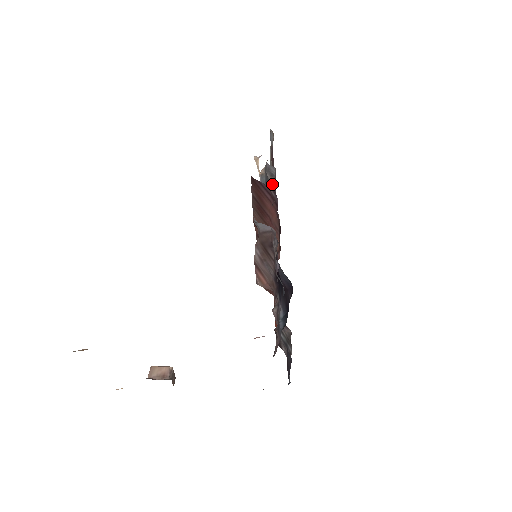
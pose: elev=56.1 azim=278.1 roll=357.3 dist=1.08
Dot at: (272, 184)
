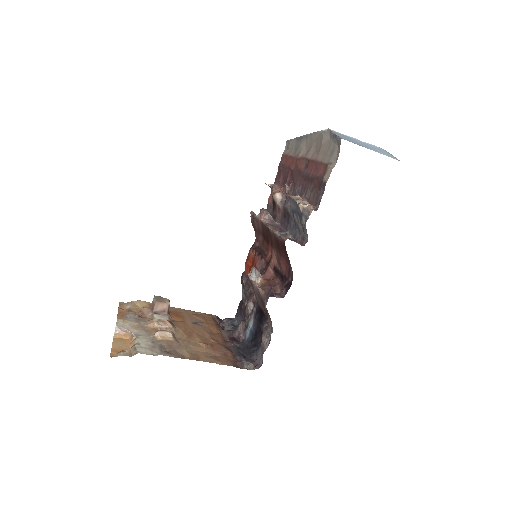
Dot at: (300, 226)
